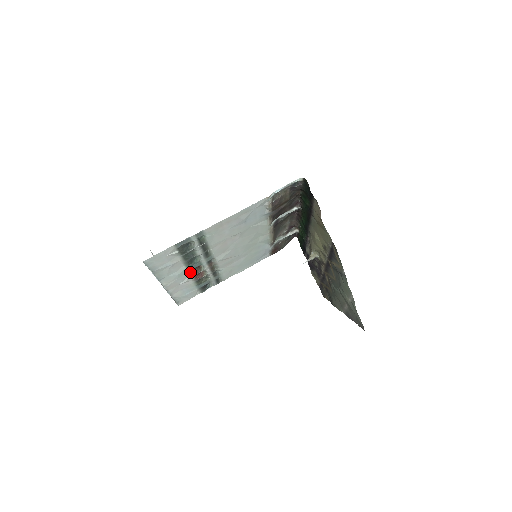
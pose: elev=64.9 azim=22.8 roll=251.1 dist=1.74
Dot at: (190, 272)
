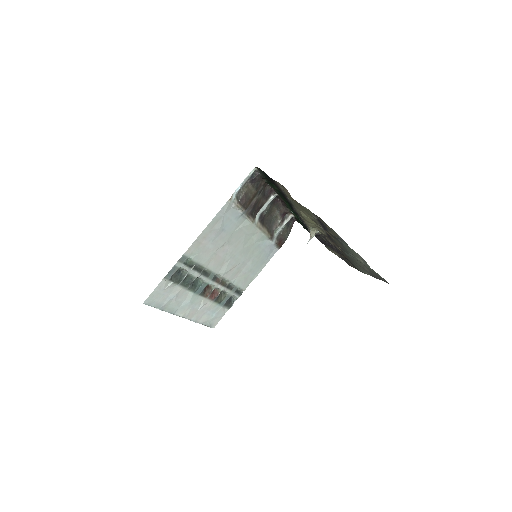
Dot at: (201, 295)
